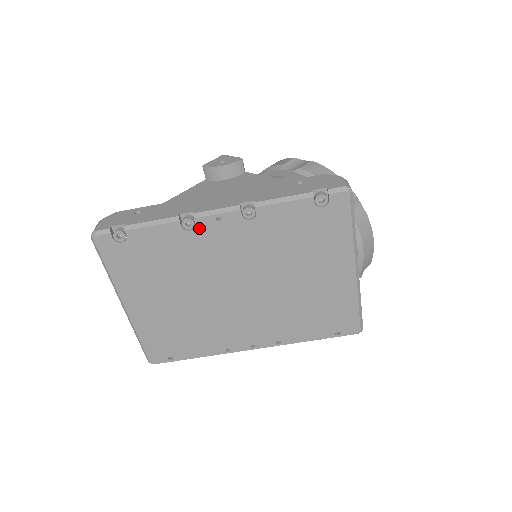
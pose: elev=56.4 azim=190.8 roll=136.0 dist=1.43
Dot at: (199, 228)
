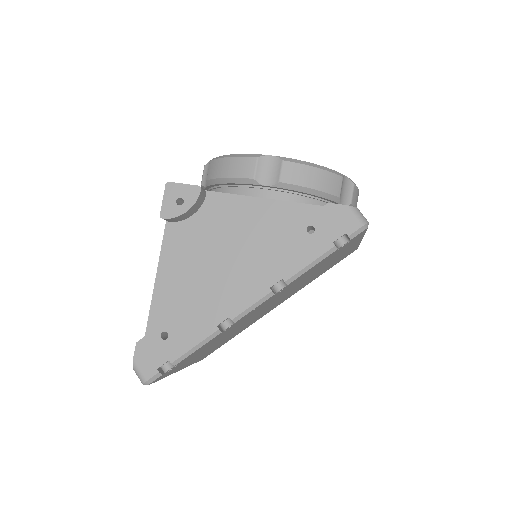
Dot at: (239, 321)
